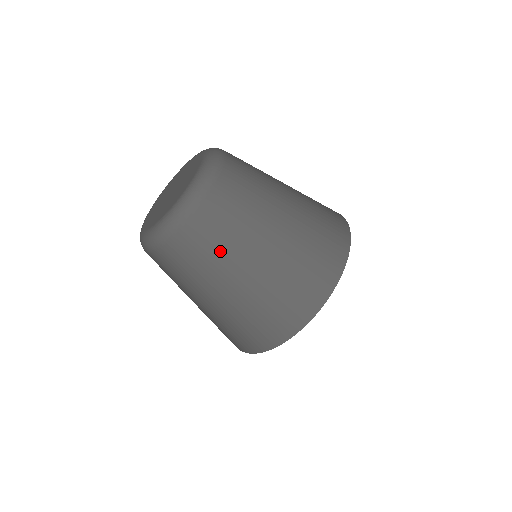
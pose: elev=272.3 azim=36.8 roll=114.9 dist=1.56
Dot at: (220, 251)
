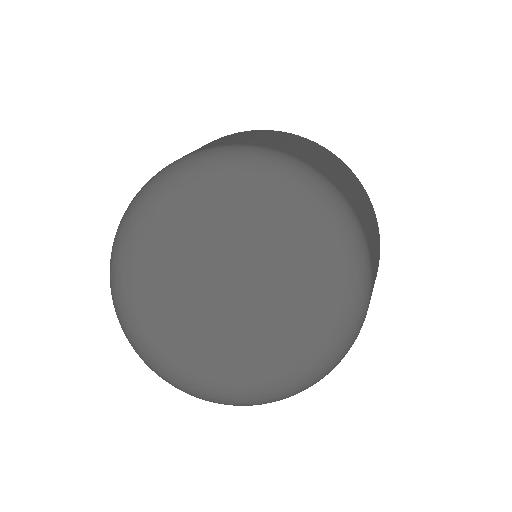
Dot at: occluded
